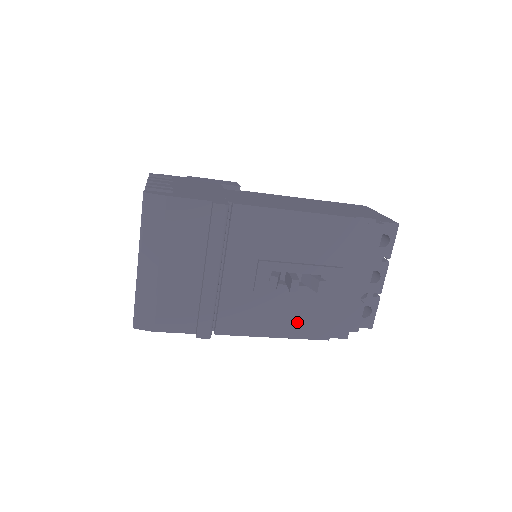
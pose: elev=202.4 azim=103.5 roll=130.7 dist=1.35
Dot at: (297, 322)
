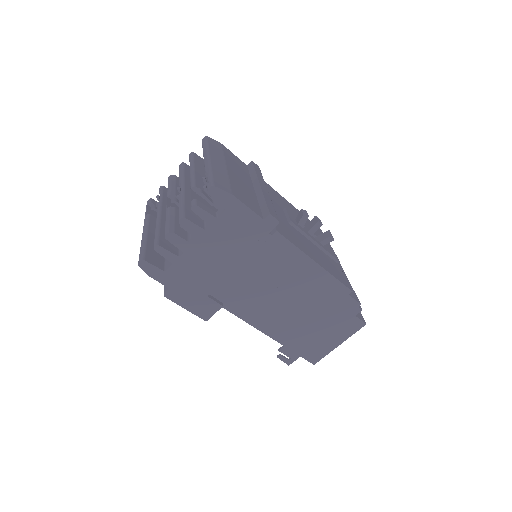
Dot at: (325, 263)
